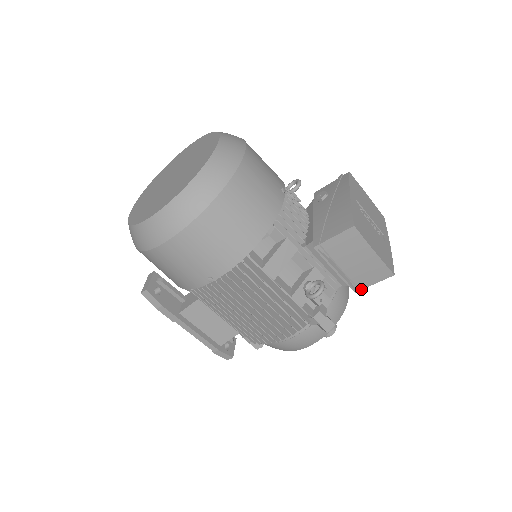
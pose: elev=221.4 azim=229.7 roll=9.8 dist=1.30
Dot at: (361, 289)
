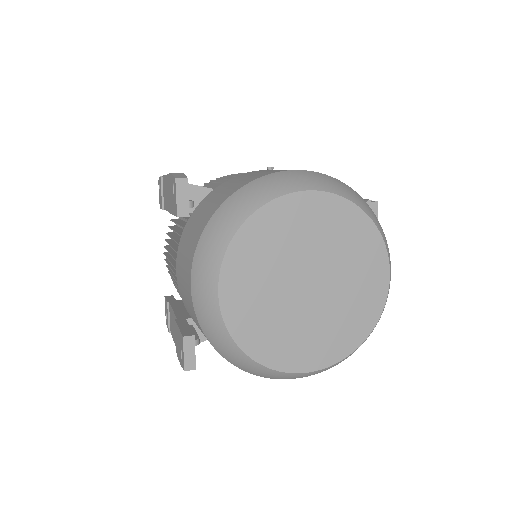
Dot at: occluded
